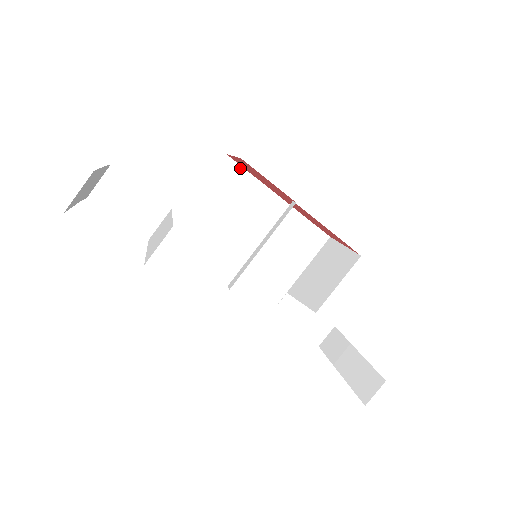
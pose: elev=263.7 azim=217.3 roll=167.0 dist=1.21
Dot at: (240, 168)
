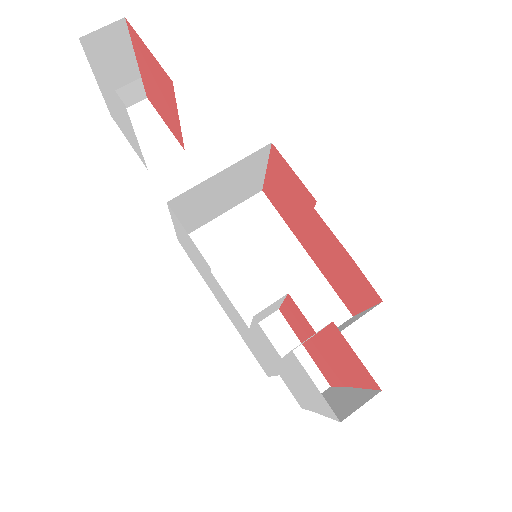
Dot at: (272, 208)
